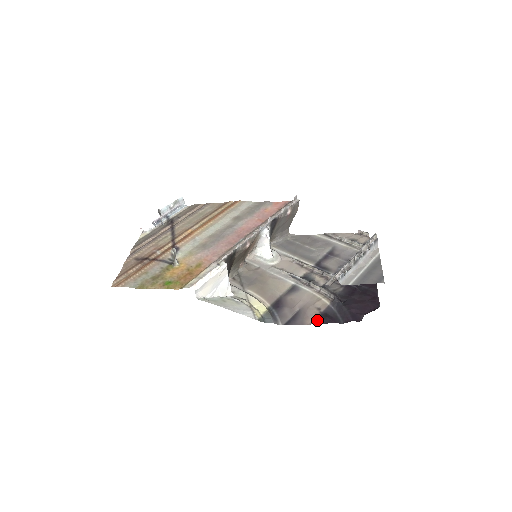
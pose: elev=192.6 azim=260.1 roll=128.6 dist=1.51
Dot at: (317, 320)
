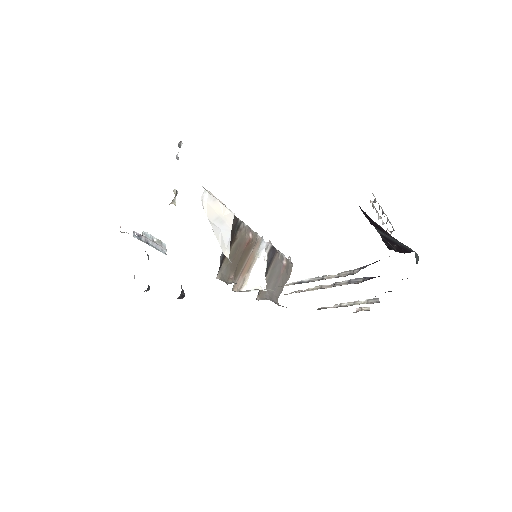
Dot at: occluded
